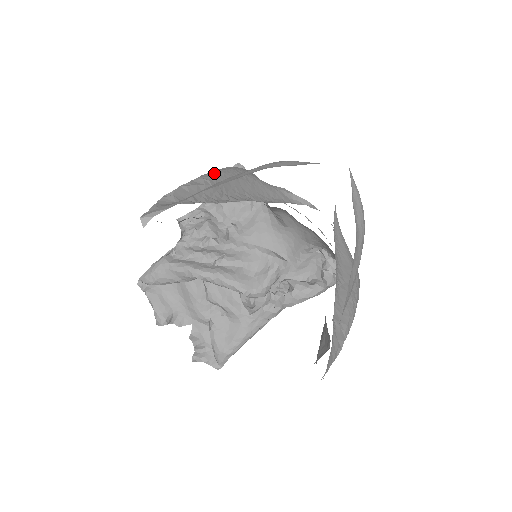
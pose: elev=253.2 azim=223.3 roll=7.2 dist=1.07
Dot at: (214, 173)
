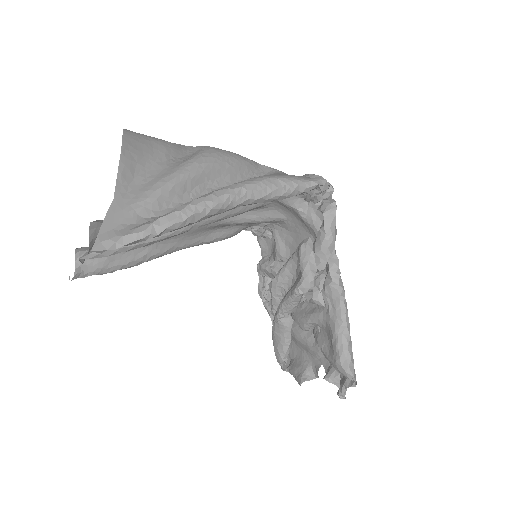
Dot at: occluded
